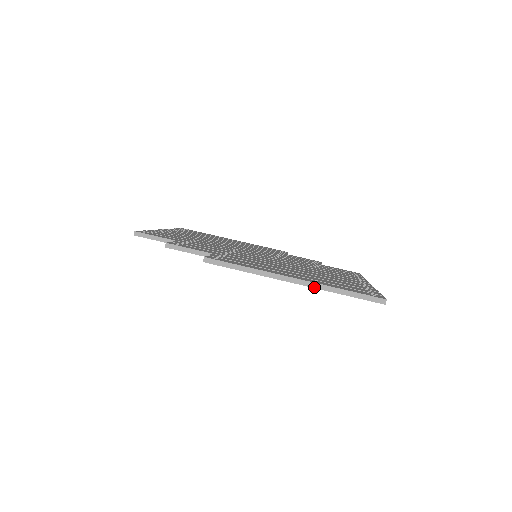
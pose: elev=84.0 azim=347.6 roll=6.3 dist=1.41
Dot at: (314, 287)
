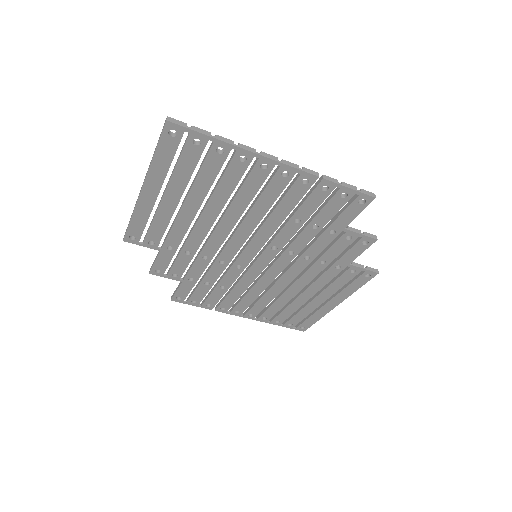
Dot at: (146, 175)
